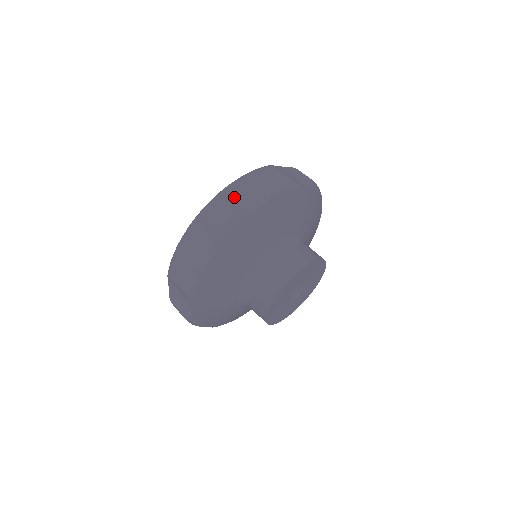
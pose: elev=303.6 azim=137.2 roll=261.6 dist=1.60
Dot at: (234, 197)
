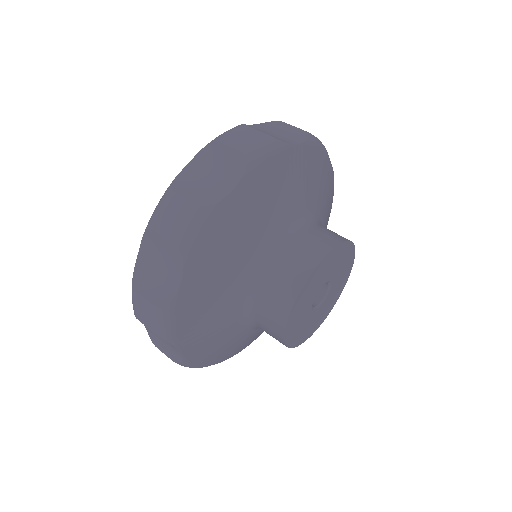
Dot at: (192, 185)
